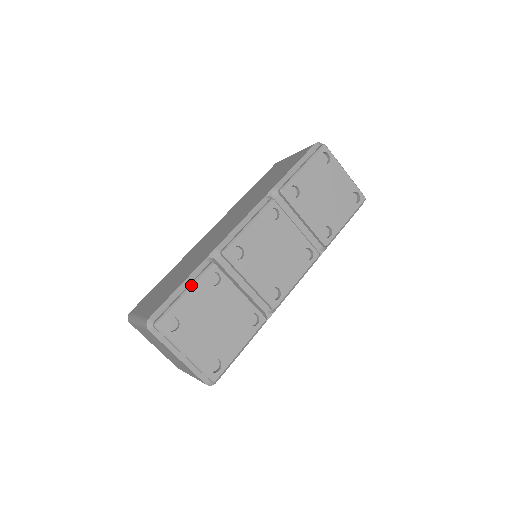
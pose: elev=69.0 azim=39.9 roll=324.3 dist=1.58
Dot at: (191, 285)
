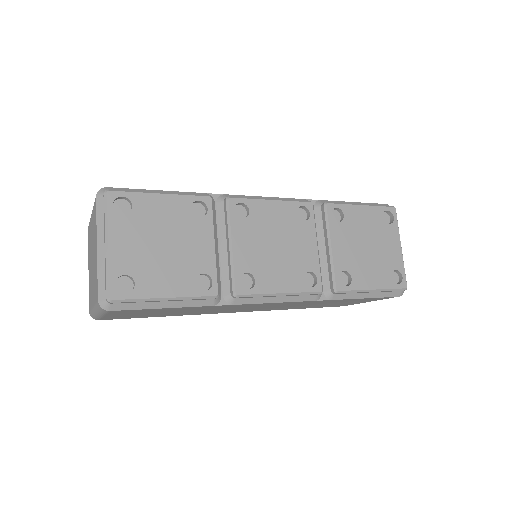
Dot at: (173, 193)
